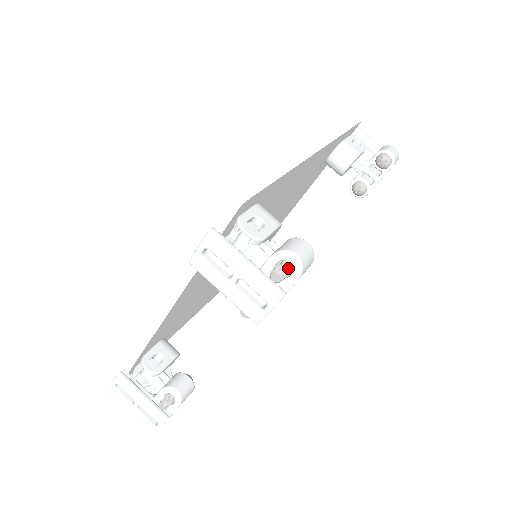
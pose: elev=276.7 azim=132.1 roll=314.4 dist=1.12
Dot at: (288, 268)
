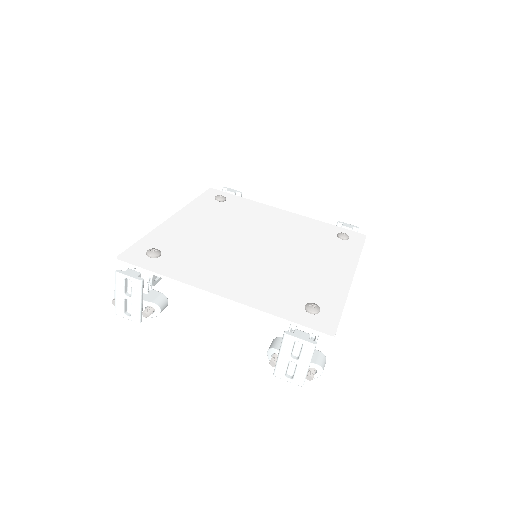
Dot at: (314, 374)
